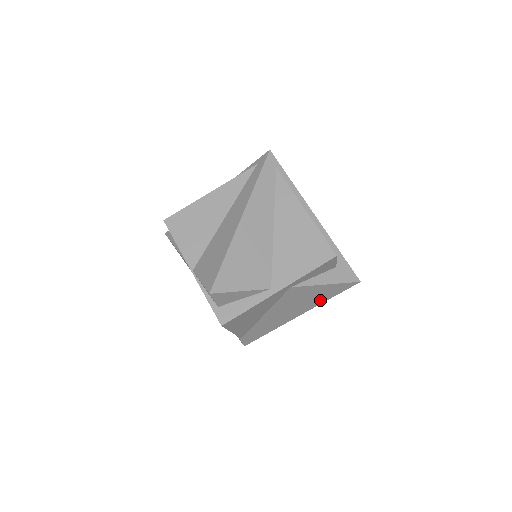
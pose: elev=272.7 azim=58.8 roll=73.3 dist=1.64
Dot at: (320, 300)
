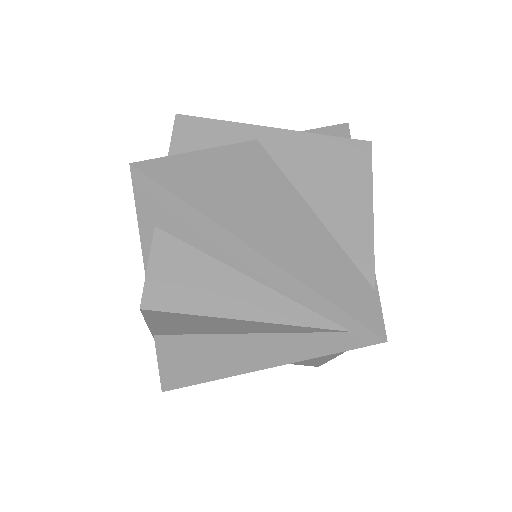
Dot at: occluded
